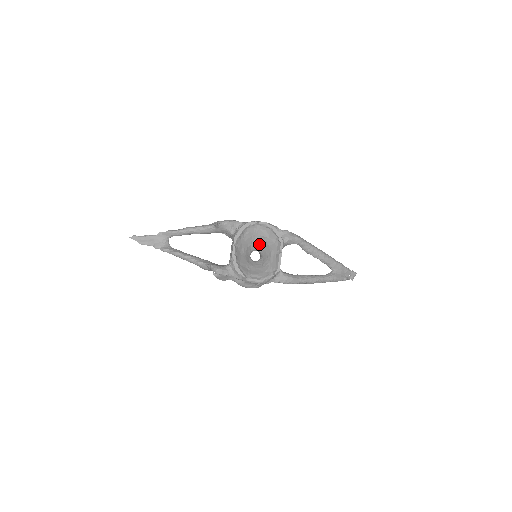
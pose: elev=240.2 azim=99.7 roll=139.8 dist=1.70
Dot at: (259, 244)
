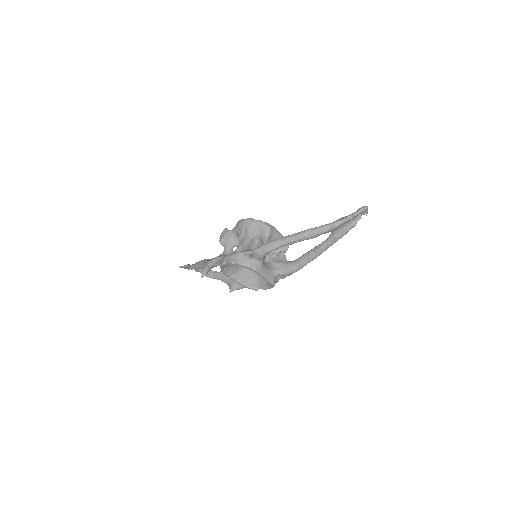
Dot at: occluded
